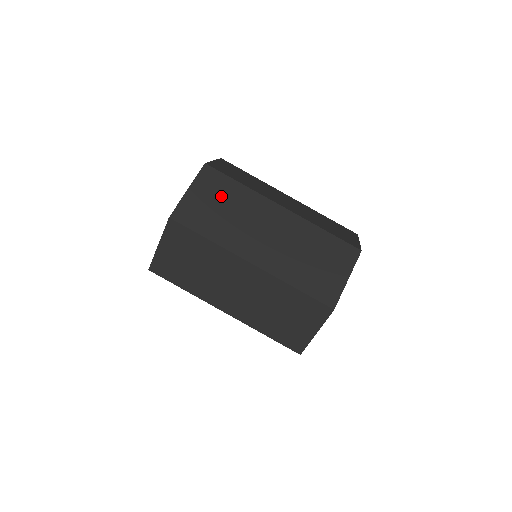
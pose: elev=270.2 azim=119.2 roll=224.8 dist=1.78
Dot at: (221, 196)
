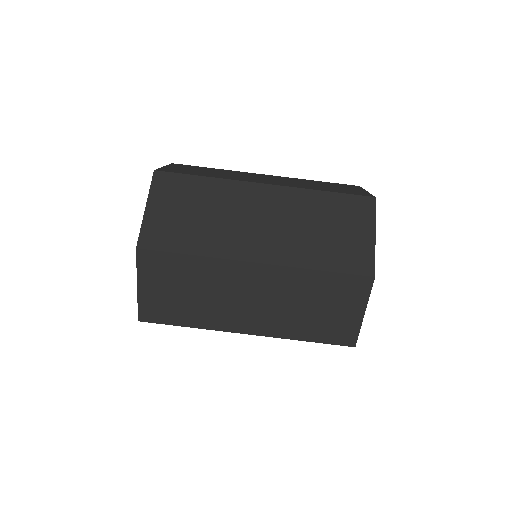
Dot at: (177, 279)
